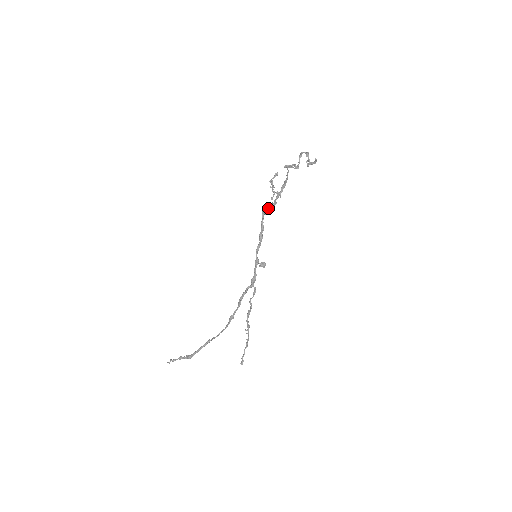
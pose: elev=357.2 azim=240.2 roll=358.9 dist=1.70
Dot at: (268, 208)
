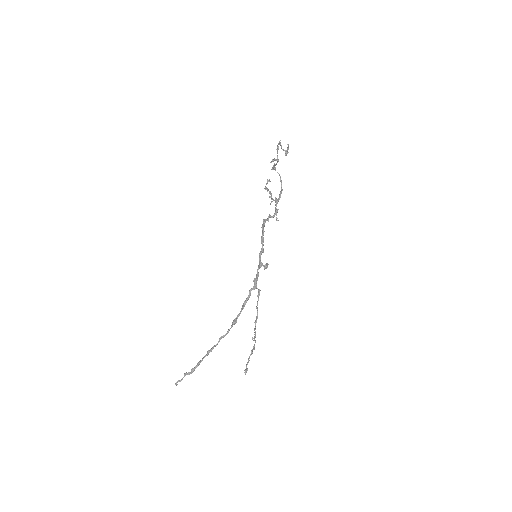
Dot at: (270, 216)
